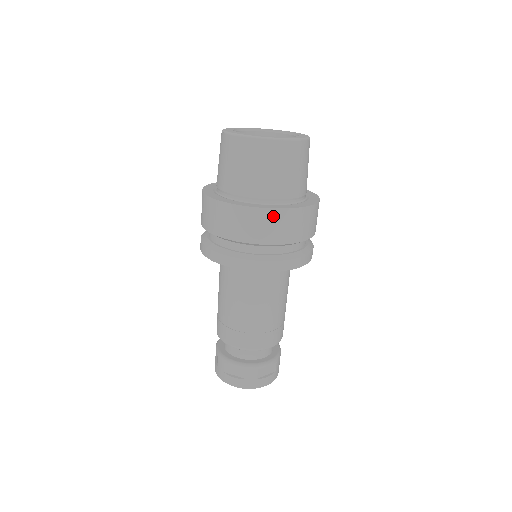
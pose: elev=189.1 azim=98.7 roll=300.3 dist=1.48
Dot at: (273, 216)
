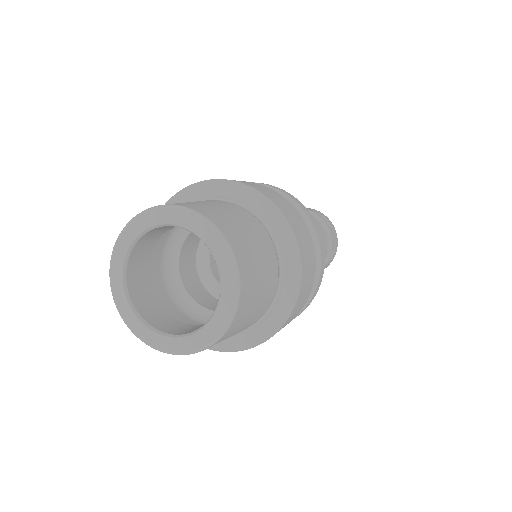
Dot at: occluded
